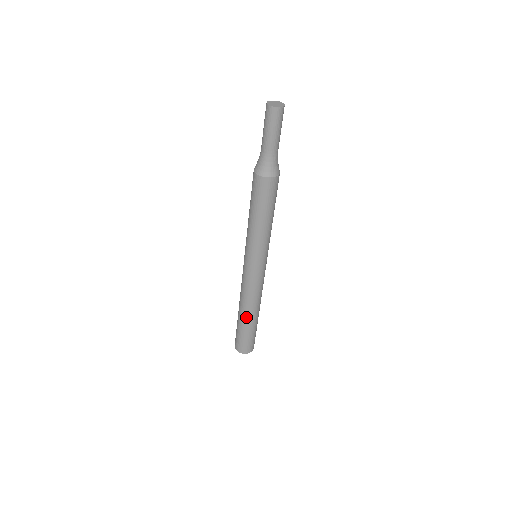
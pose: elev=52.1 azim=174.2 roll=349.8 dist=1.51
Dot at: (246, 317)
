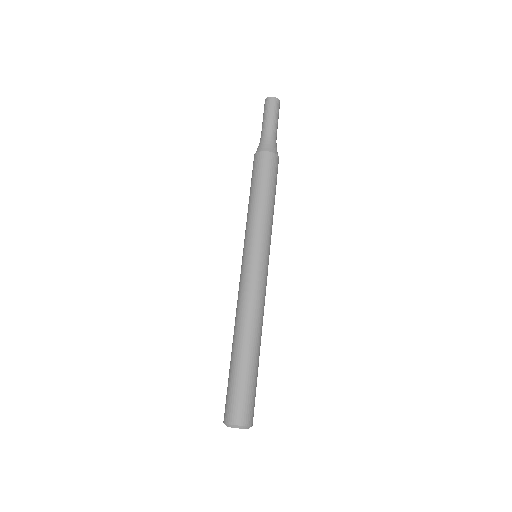
Dot at: (236, 344)
